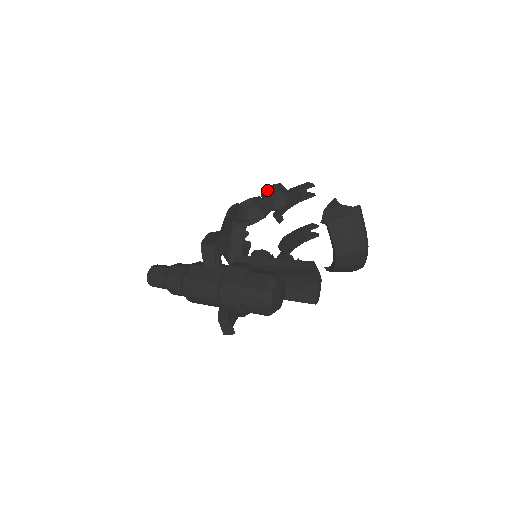
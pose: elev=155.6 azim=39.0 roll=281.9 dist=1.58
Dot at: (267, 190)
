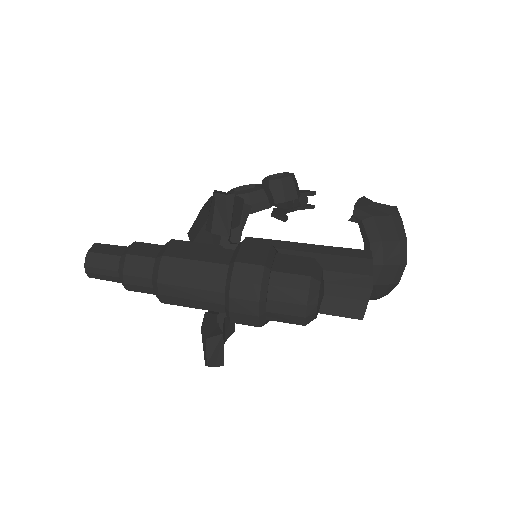
Dot at: occluded
